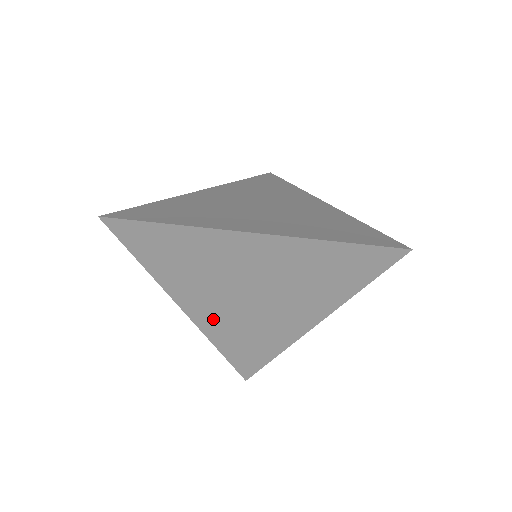
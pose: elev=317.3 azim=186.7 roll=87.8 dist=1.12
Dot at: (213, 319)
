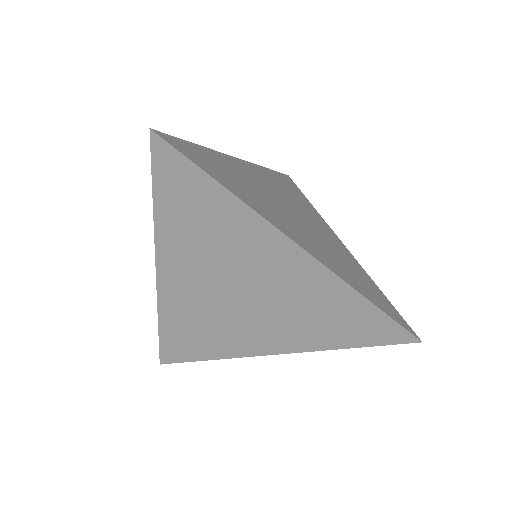
Dot at: (181, 295)
